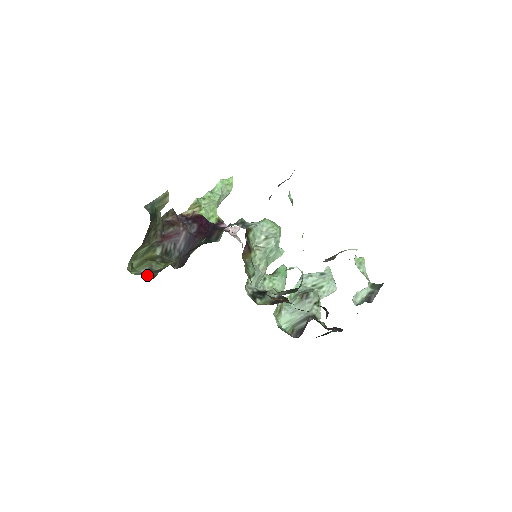
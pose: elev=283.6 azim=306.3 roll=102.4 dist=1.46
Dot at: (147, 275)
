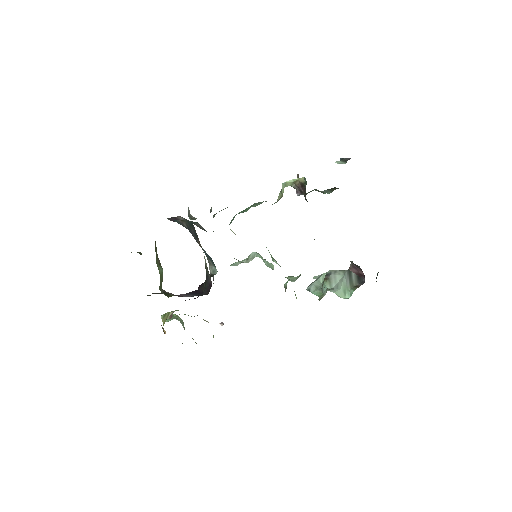
Dot at: occluded
